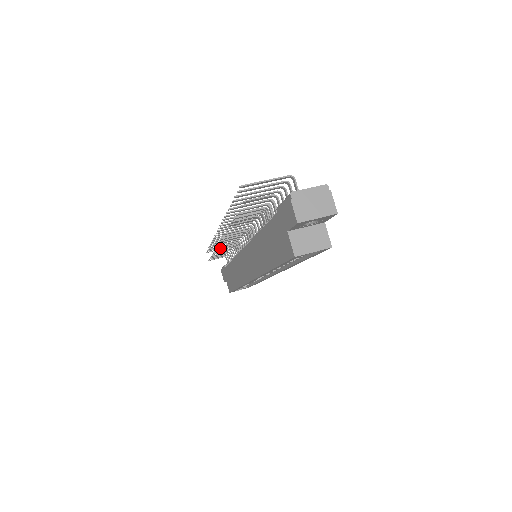
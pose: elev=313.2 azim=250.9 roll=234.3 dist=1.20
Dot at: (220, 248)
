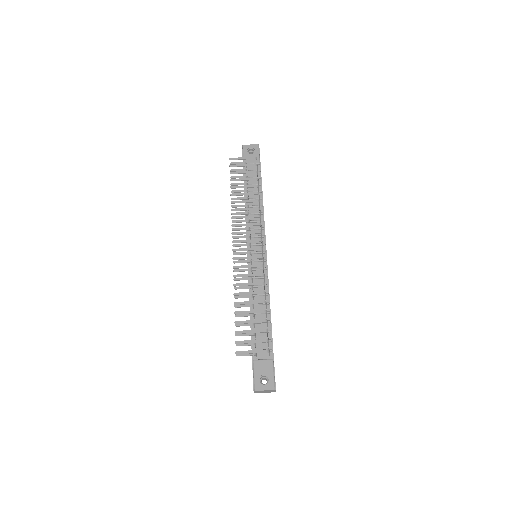
Dot at: occluded
